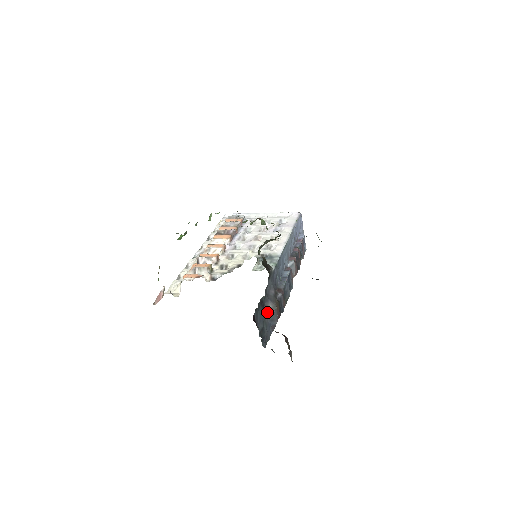
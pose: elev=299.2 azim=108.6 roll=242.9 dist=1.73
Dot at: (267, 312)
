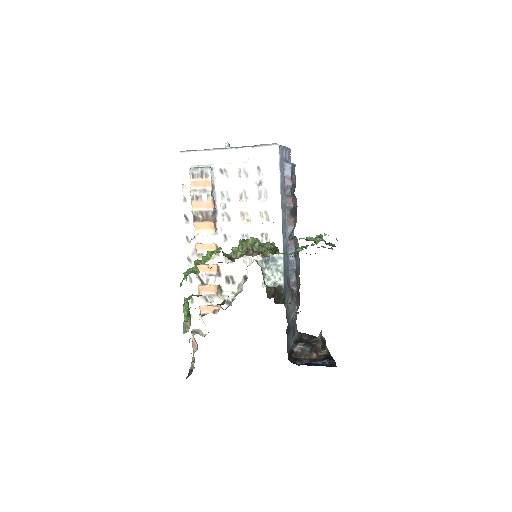
Dot at: (292, 321)
